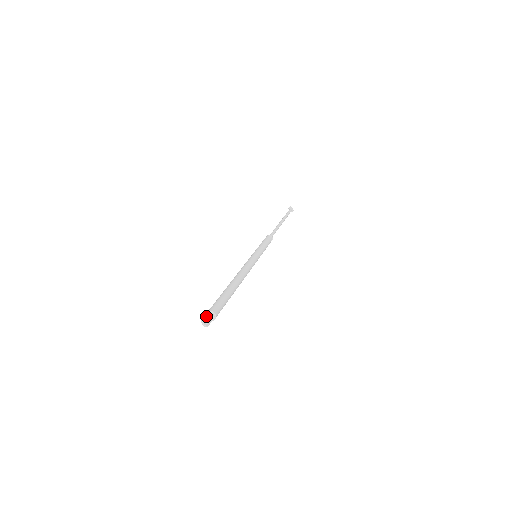
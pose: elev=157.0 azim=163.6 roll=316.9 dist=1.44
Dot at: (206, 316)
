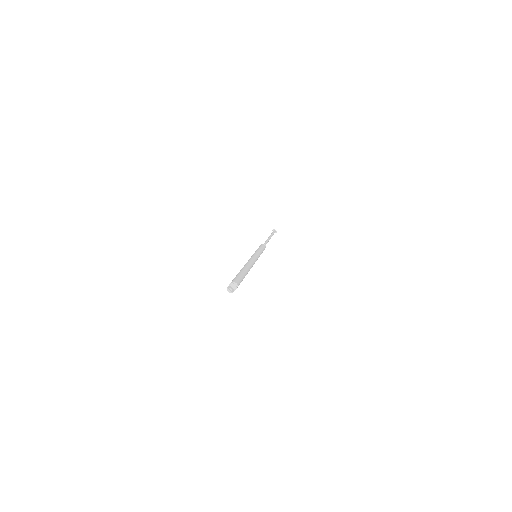
Dot at: (230, 286)
